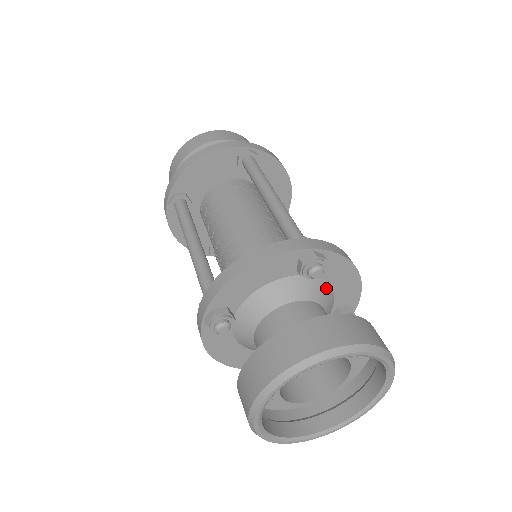
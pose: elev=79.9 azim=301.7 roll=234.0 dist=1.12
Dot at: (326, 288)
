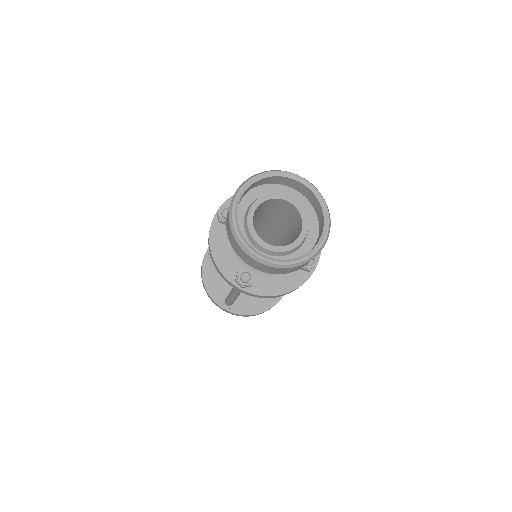
Dot at: occluded
